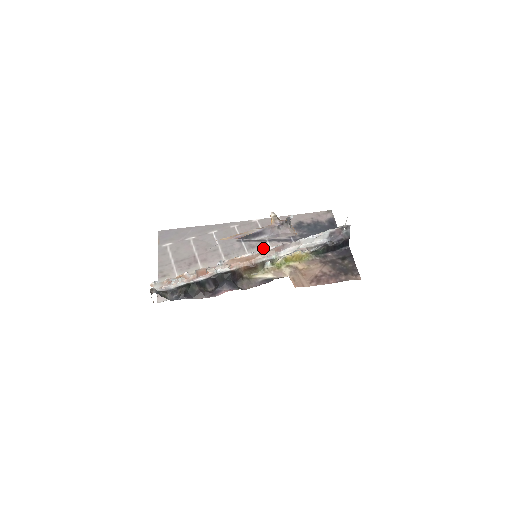
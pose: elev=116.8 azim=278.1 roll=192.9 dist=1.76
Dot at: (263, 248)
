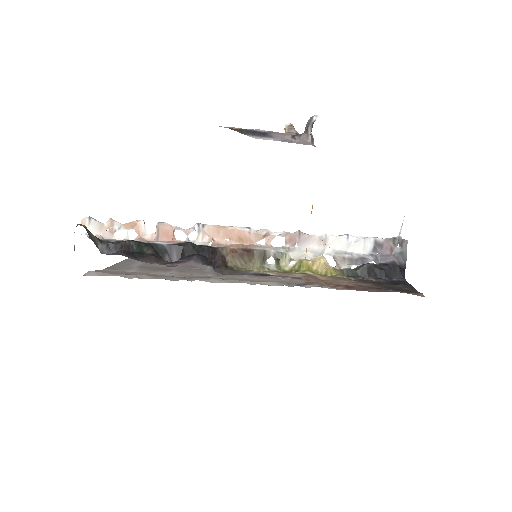
Dot at: (271, 278)
